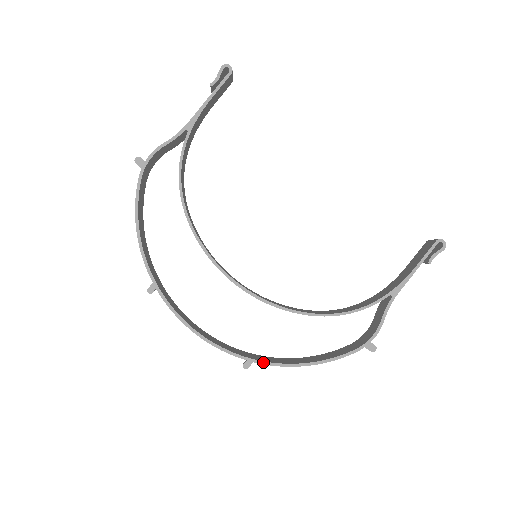
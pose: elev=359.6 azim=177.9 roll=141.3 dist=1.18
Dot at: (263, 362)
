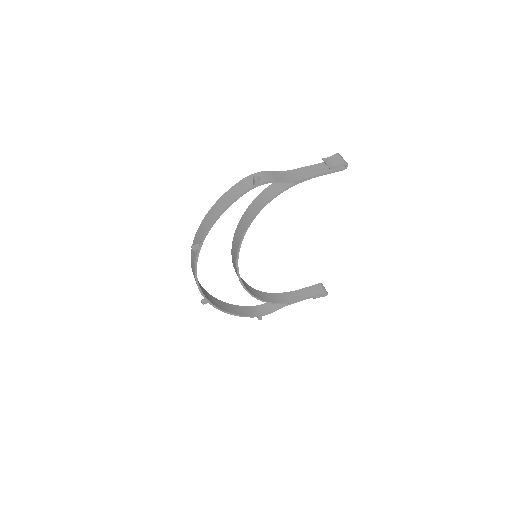
Dot at: (213, 305)
